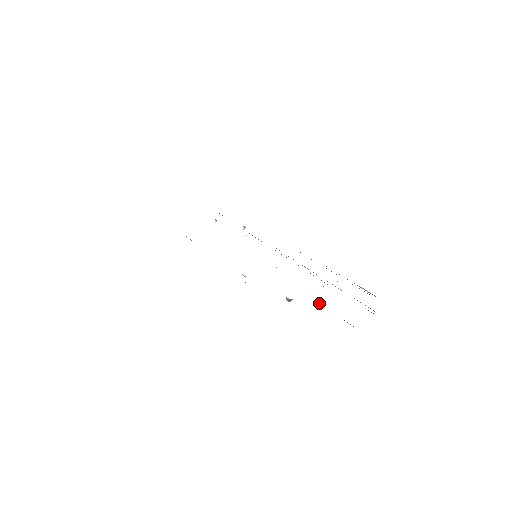
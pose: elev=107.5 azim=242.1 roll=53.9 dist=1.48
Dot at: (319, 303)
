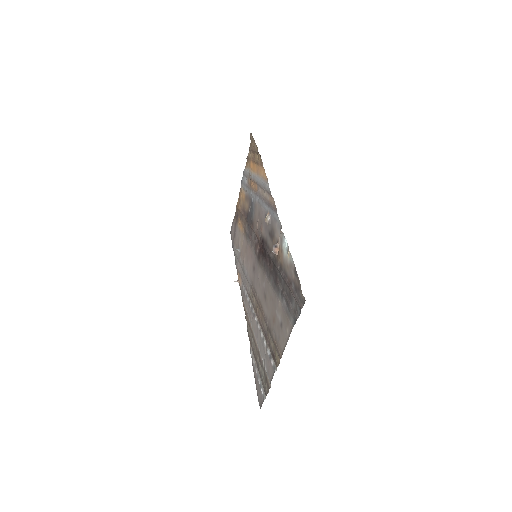
Dot at: (279, 282)
